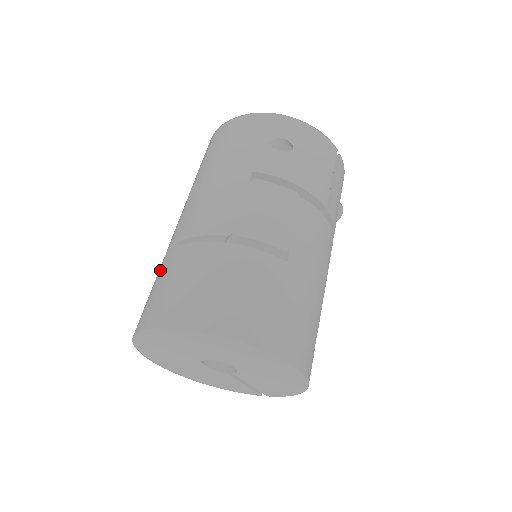
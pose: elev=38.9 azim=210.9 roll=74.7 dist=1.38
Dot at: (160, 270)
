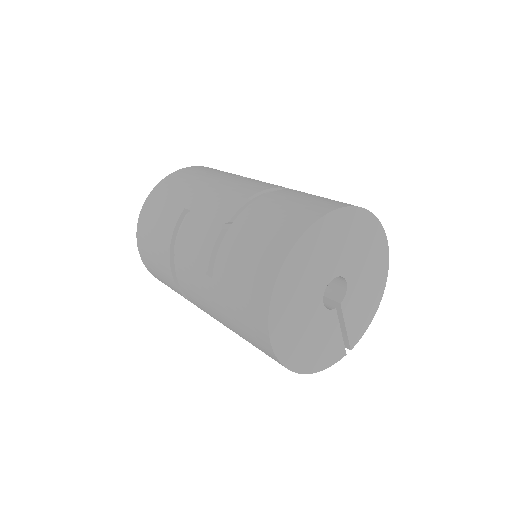
Dot at: (240, 233)
